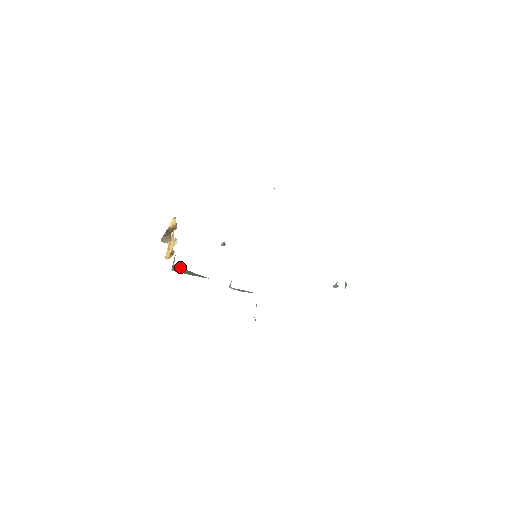
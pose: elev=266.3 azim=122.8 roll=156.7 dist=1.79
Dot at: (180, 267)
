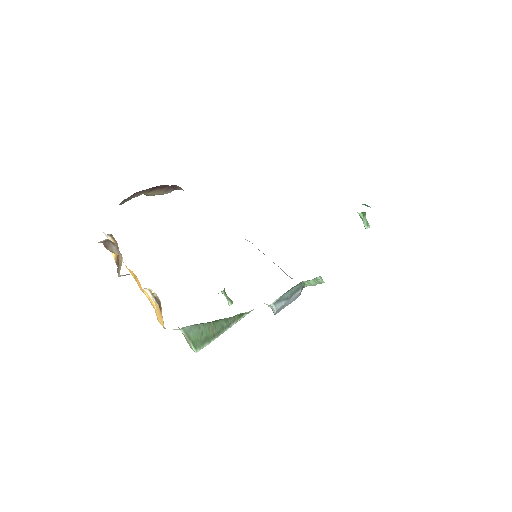
Dot at: (193, 328)
